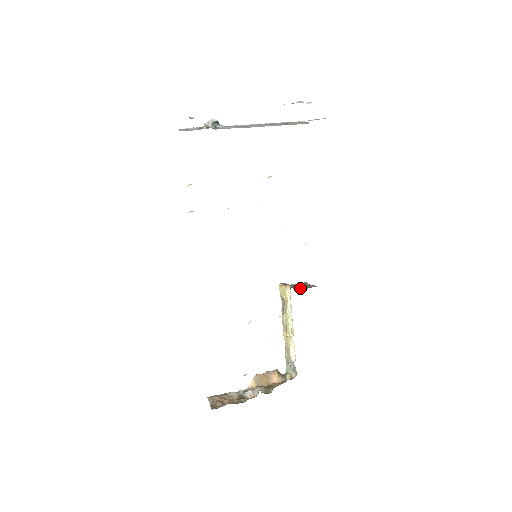
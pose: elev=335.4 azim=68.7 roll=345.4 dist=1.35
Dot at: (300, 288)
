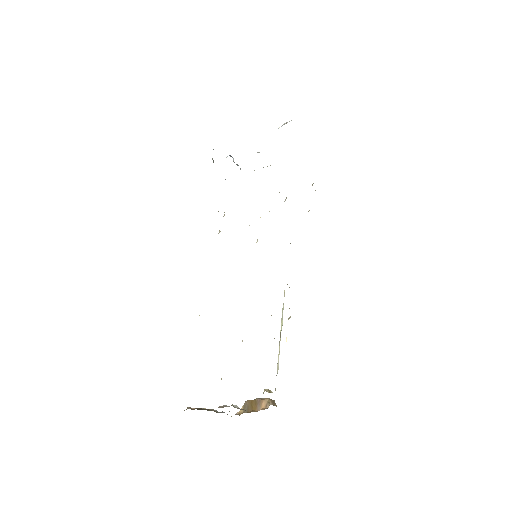
Dot at: occluded
